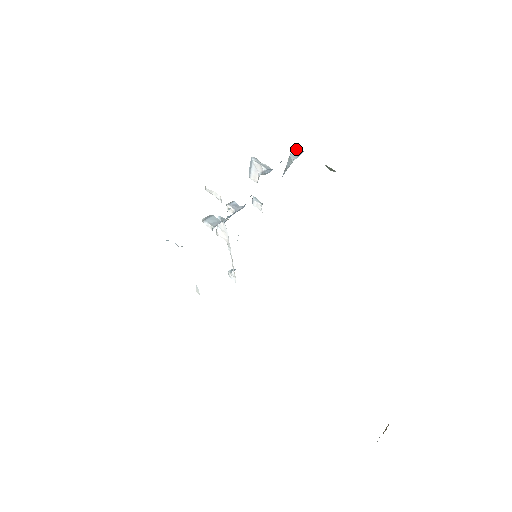
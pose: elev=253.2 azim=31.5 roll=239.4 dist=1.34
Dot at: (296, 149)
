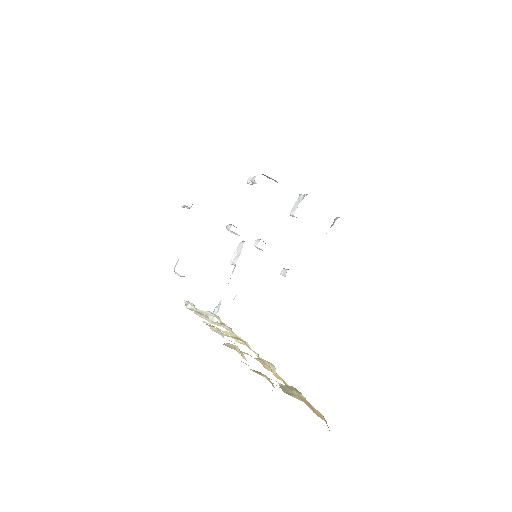
Dot at: occluded
